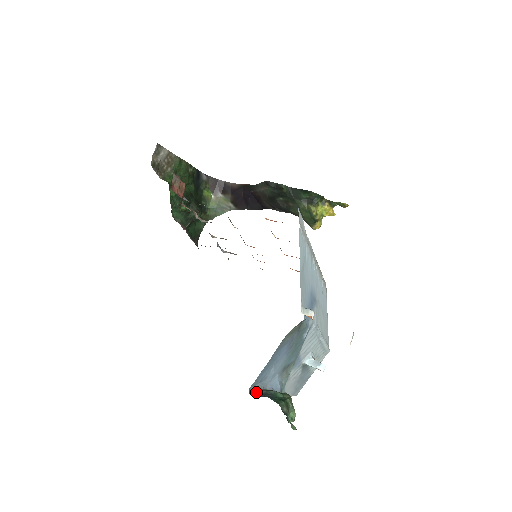
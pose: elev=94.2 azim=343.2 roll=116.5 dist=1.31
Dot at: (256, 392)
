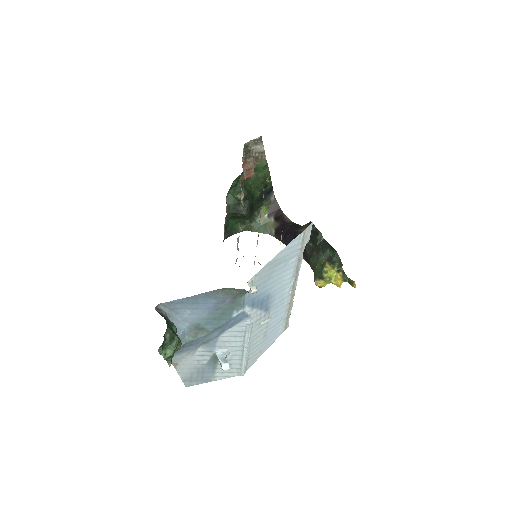
Dot at: (161, 312)
